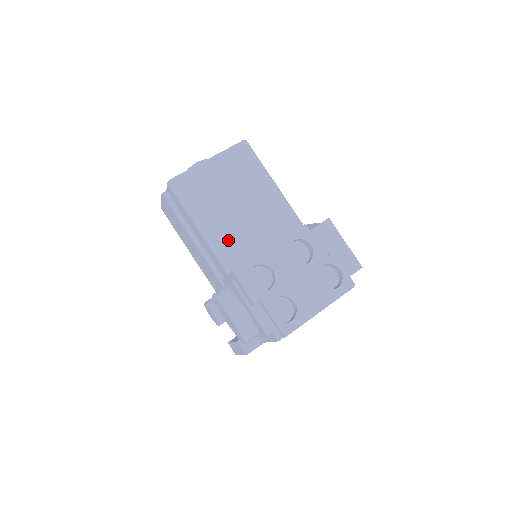
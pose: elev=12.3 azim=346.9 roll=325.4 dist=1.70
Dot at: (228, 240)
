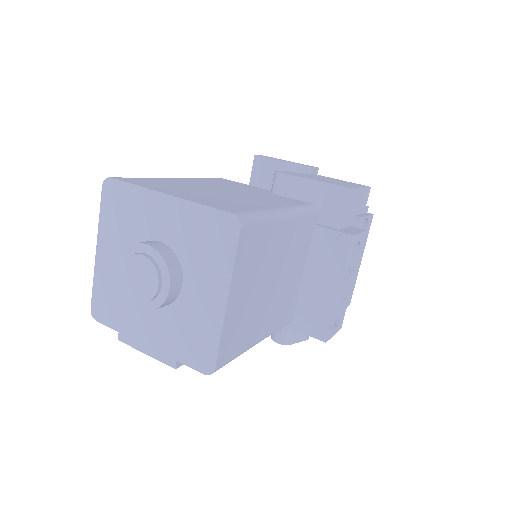
Dot at: (280, 314)
